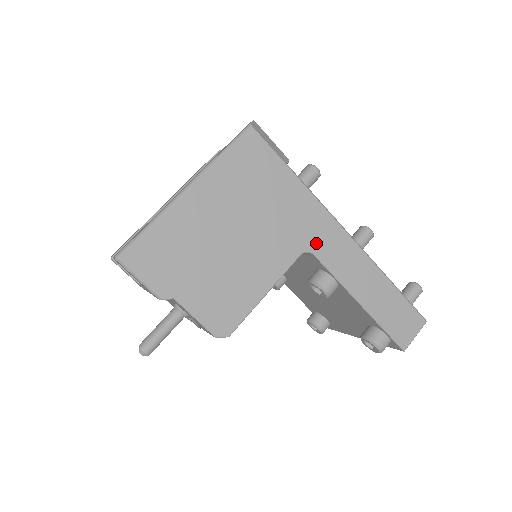
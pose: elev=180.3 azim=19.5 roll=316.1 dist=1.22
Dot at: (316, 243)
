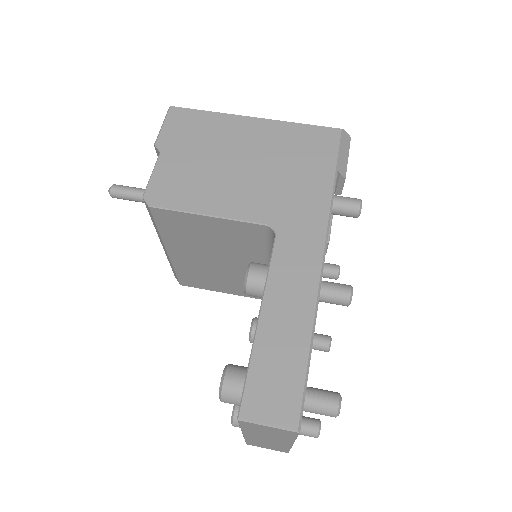
Dot at: (288, 232)
